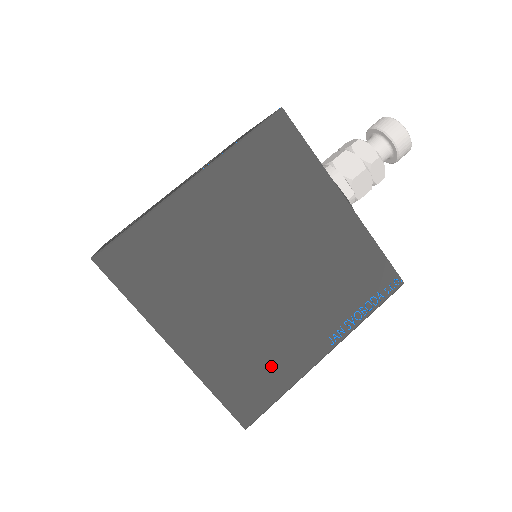
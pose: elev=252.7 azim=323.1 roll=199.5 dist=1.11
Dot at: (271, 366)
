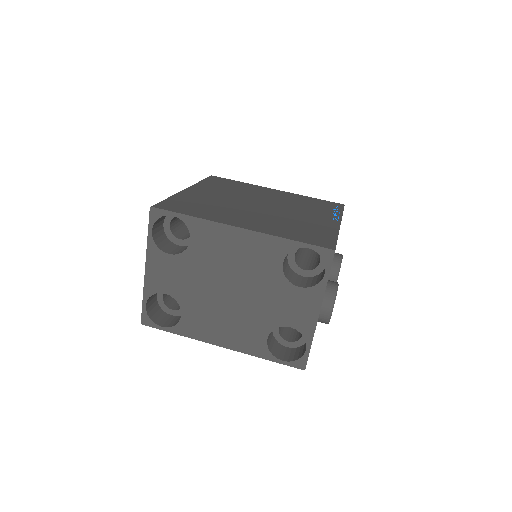
Dot at: (312, 229)
